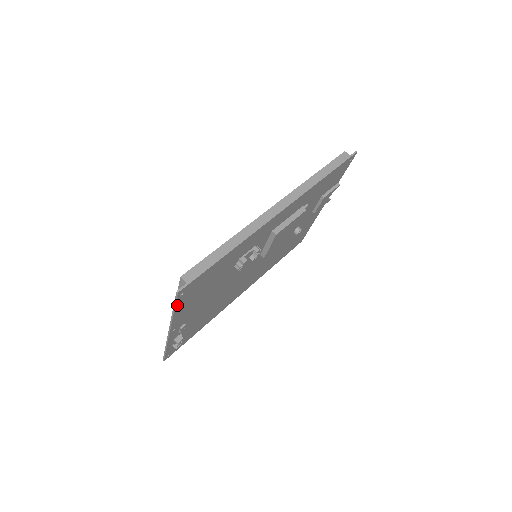
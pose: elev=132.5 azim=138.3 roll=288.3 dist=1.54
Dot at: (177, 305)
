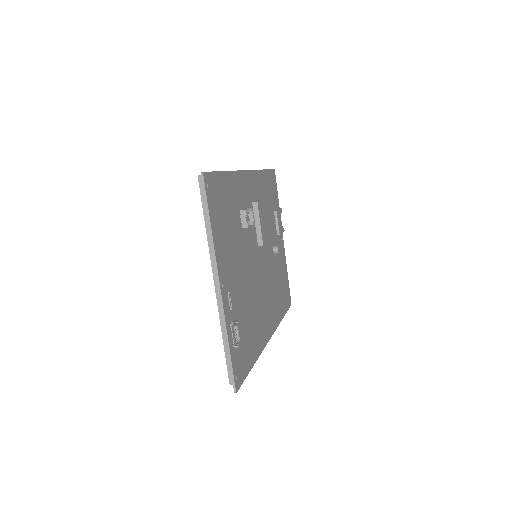
Dot at: (209, 209)
